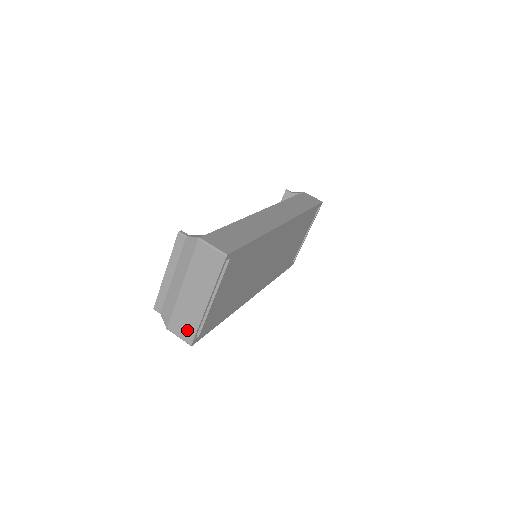
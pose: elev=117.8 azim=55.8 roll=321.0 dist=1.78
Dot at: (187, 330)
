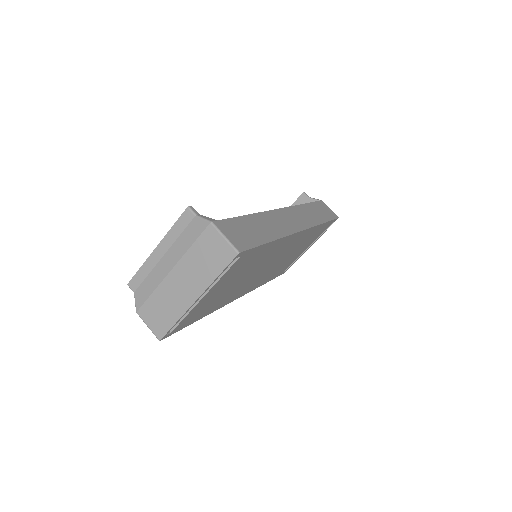
Dot at: (161, 322)
